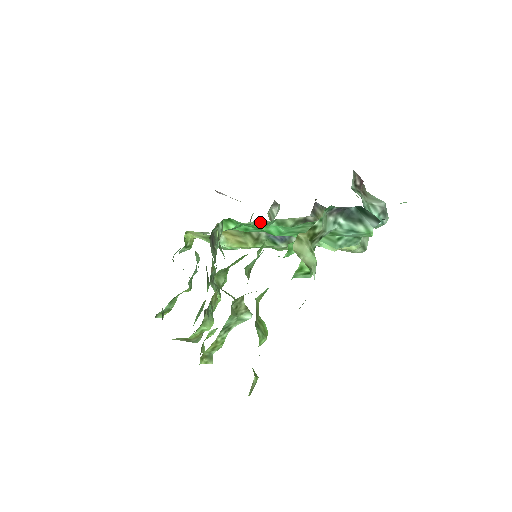
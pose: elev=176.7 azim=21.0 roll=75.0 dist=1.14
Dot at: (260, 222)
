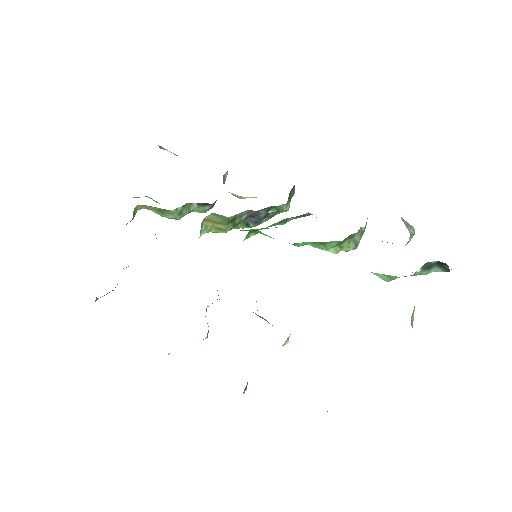
Dot at: (248, 211)
